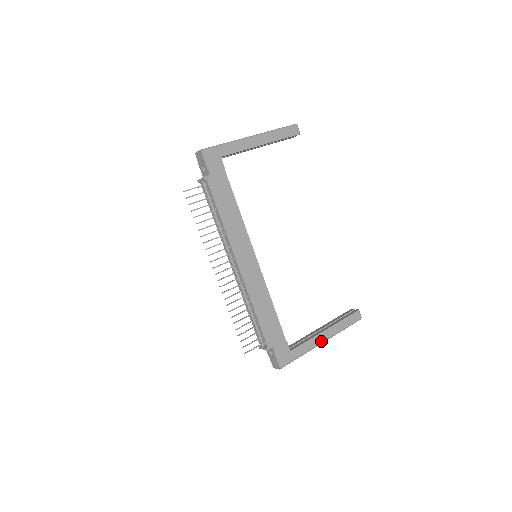
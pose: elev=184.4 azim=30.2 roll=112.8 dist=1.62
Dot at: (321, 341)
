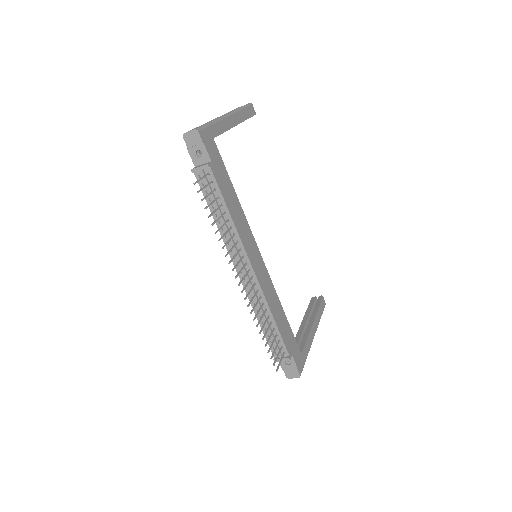
Dot at: (313, 336)
